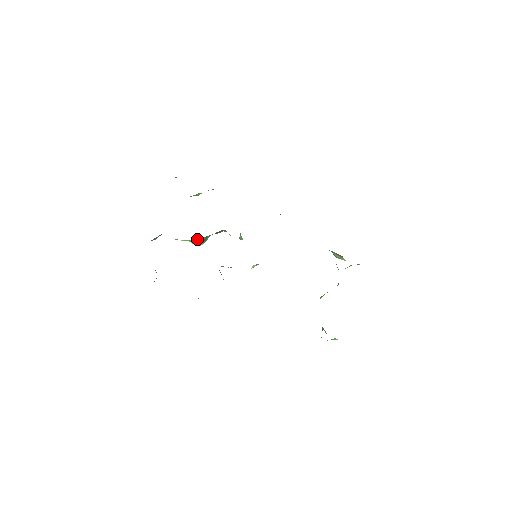
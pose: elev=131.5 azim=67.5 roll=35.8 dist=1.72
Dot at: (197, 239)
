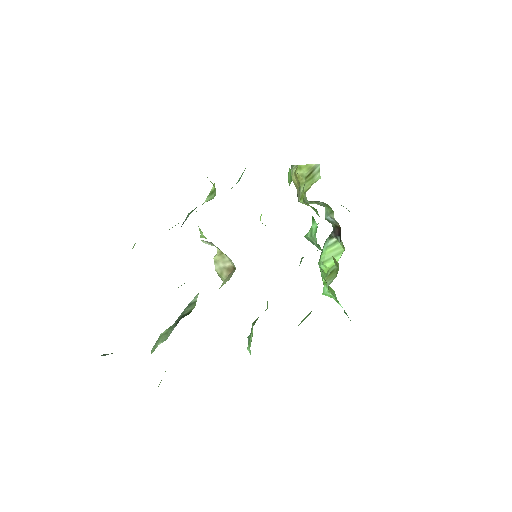
Dot at: occluded
